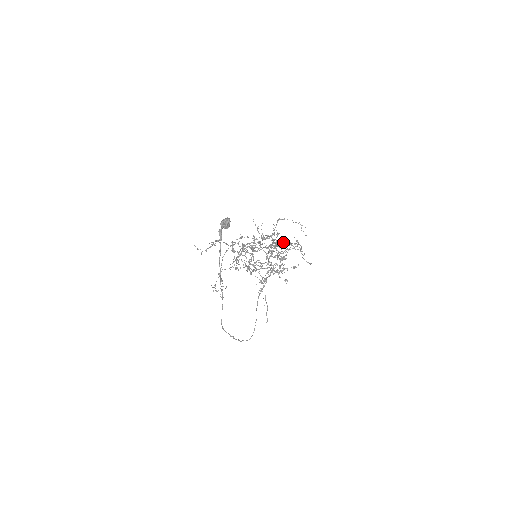
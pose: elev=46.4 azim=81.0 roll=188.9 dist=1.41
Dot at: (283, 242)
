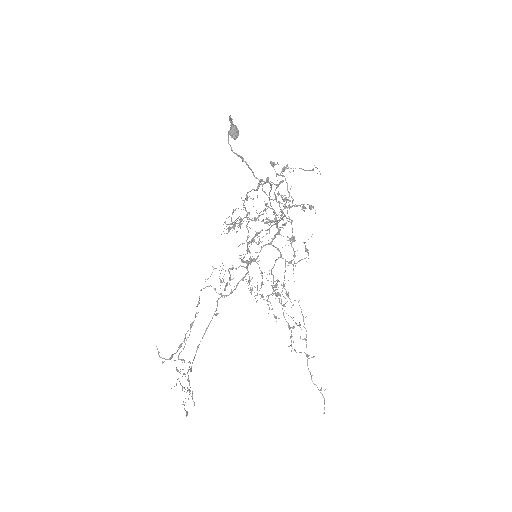
Dot at: (286, 292)
